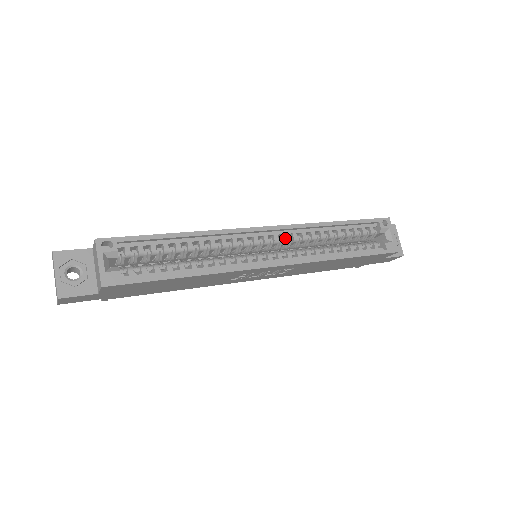
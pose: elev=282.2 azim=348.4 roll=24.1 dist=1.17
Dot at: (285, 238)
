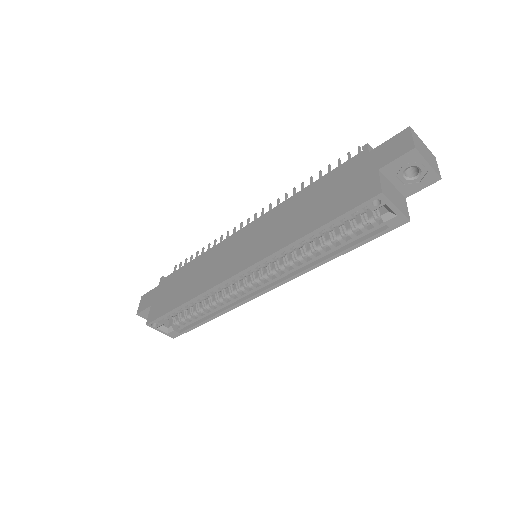
Dot at: (263, 267)
